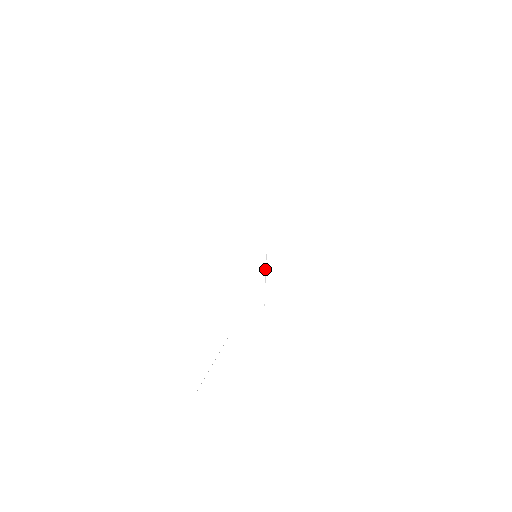
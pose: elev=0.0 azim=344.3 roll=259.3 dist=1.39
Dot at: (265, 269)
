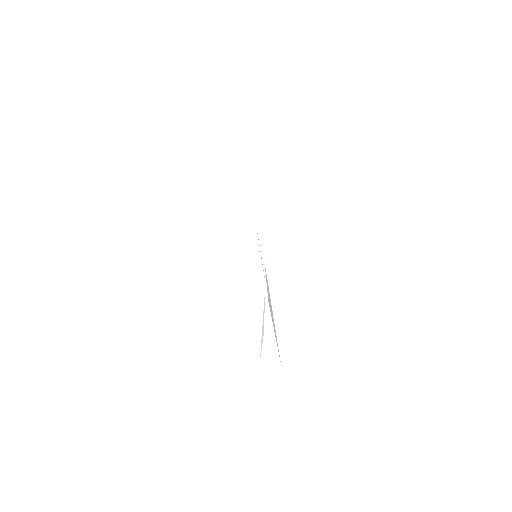
Dot at: (263, 267)
